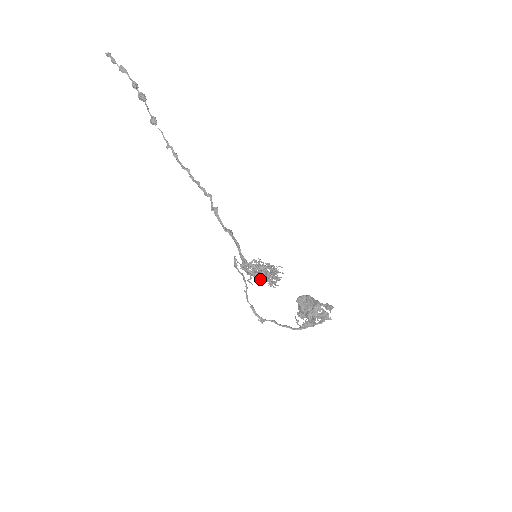
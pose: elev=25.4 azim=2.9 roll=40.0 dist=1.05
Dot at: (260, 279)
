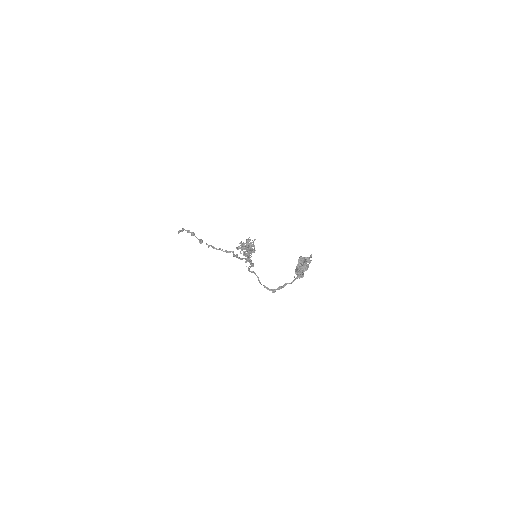
Dot at: (245, 252)
